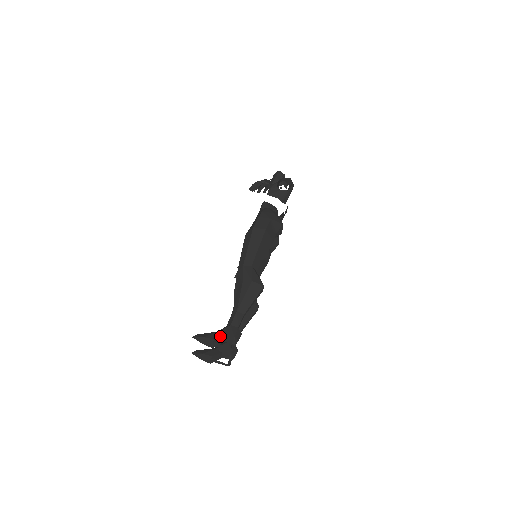
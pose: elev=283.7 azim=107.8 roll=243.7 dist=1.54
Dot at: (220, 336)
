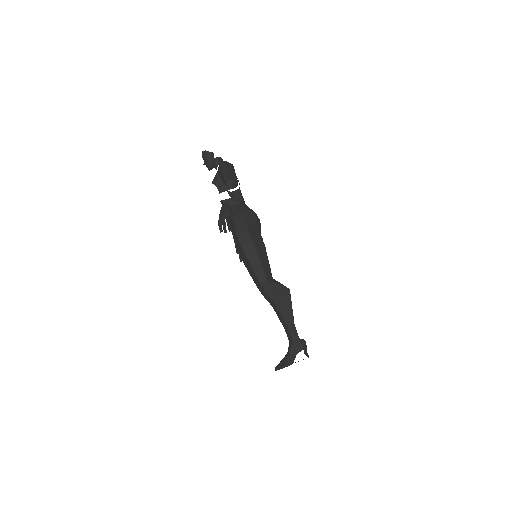
Dot at: (294, 357)
